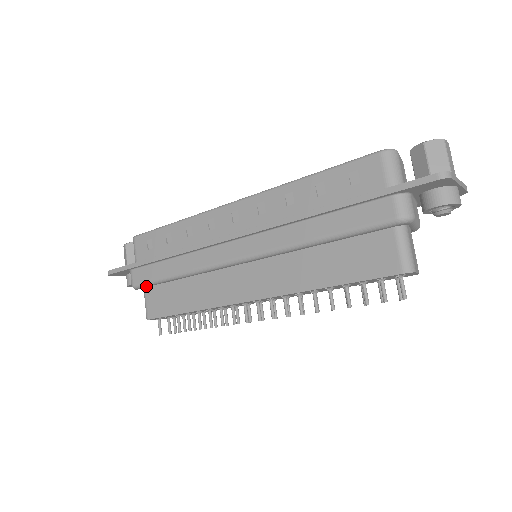
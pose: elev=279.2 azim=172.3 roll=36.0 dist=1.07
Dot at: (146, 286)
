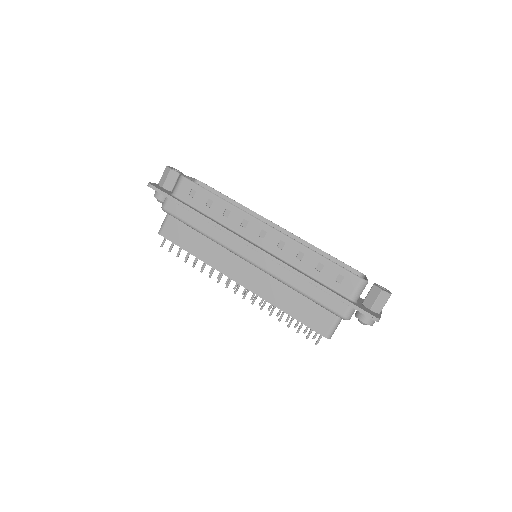
Dot at: (173, 216)
